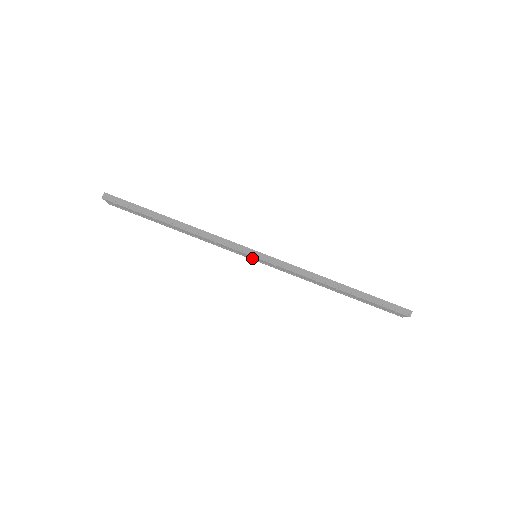
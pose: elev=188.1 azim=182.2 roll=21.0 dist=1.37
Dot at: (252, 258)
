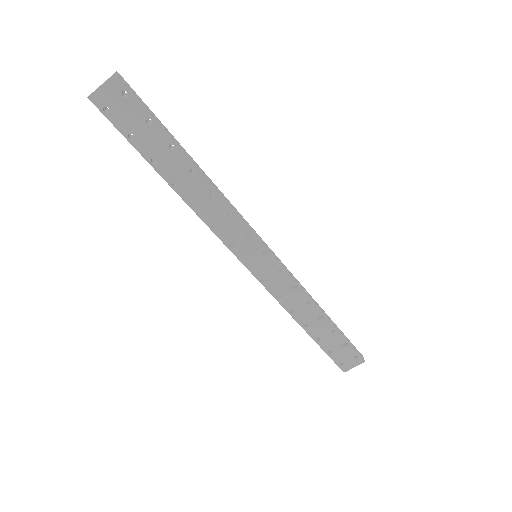
Dot at: (249, 258)
